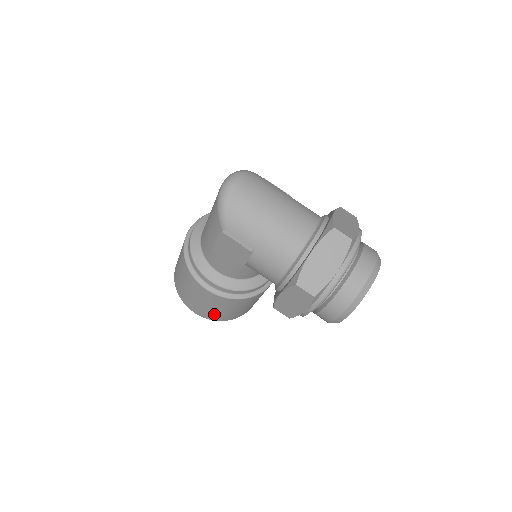
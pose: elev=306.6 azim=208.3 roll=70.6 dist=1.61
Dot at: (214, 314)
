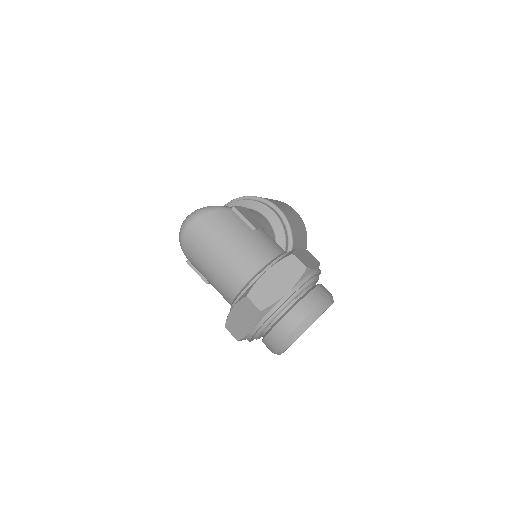
Dot at: occluded
